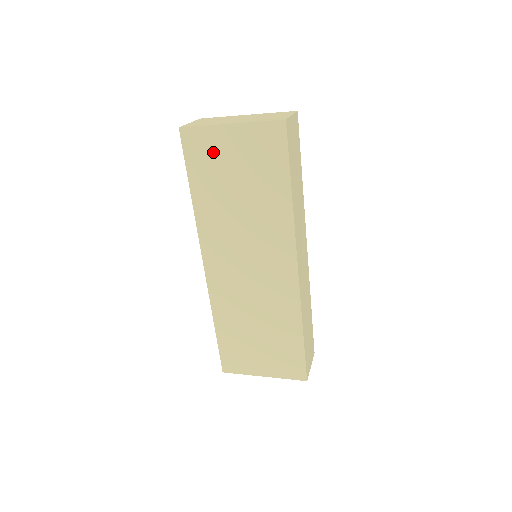
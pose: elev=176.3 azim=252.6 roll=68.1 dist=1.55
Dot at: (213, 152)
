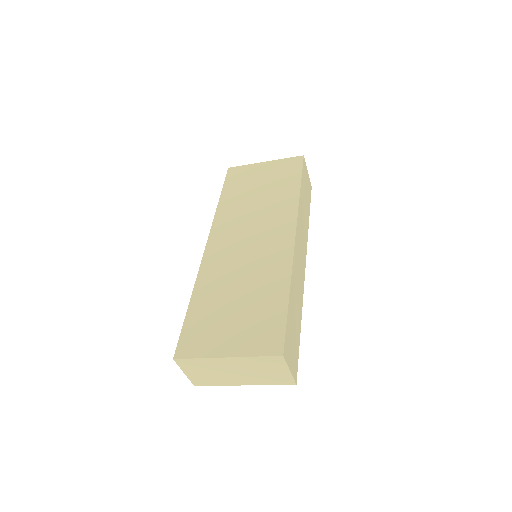
Dot at: (247, 176)
